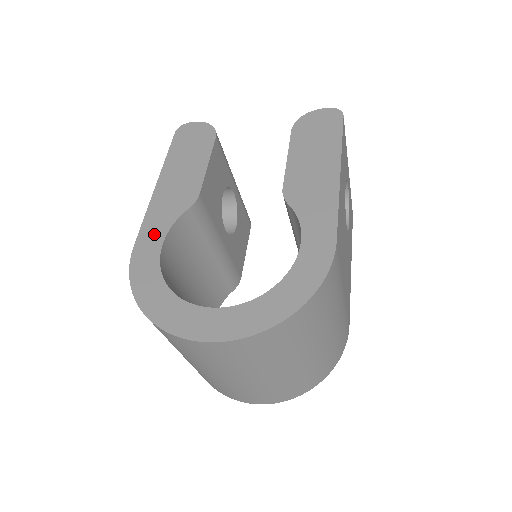
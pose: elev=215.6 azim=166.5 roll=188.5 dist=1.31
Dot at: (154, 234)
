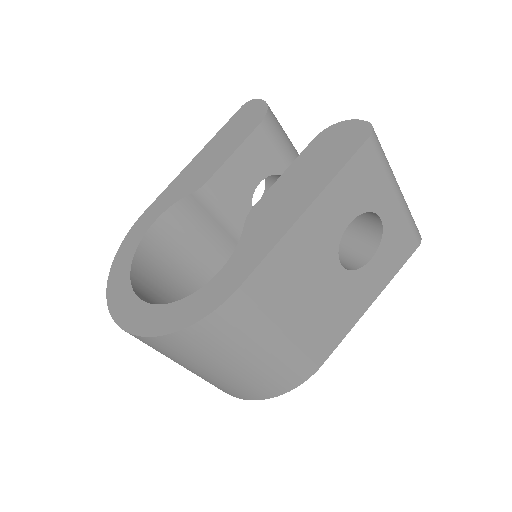
Dot at: (159, 207)
